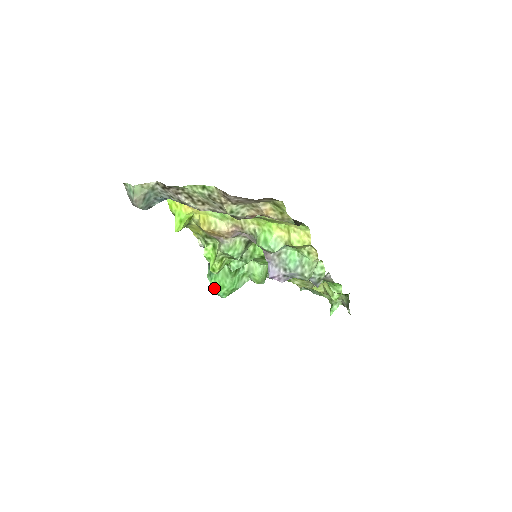
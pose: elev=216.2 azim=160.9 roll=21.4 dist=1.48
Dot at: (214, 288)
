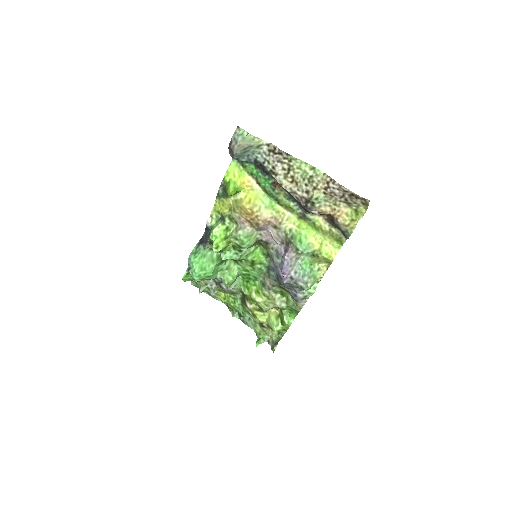
Dot at: (194, 266)
